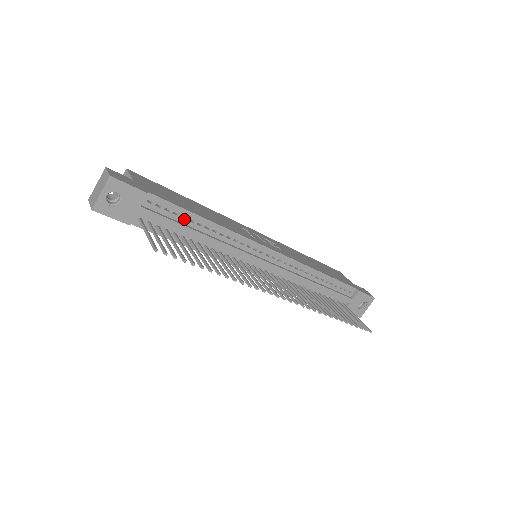
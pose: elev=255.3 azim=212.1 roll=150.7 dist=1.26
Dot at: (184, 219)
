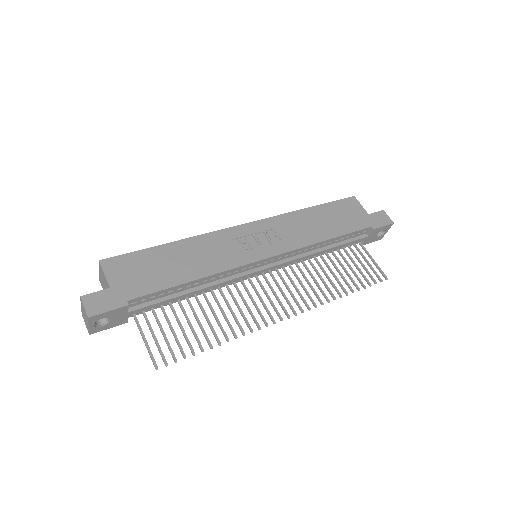
Dot at: (172, 292)
